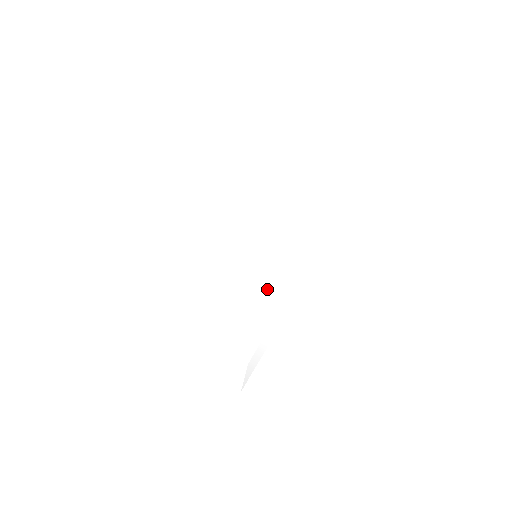
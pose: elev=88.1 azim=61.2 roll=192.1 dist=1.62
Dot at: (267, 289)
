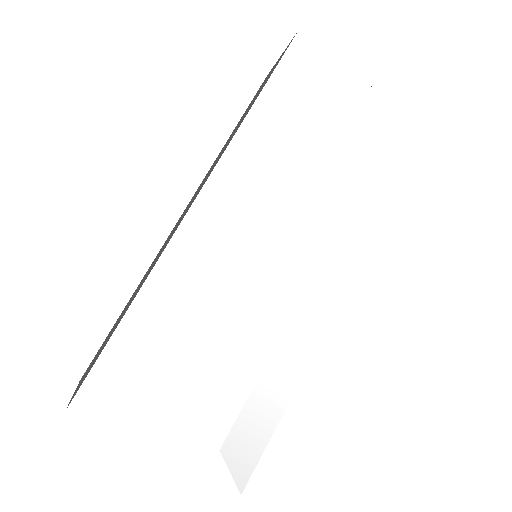
Dot at: (292, 298)
